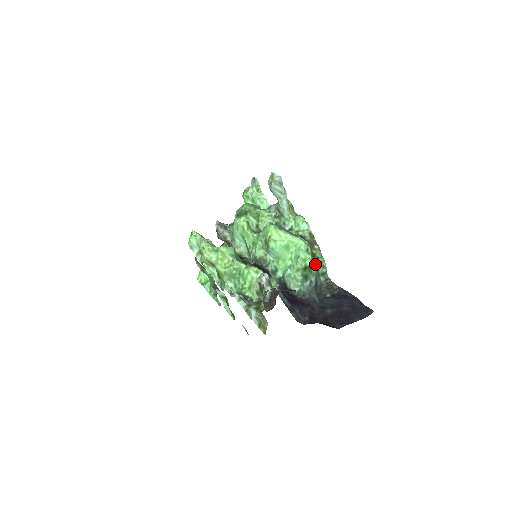
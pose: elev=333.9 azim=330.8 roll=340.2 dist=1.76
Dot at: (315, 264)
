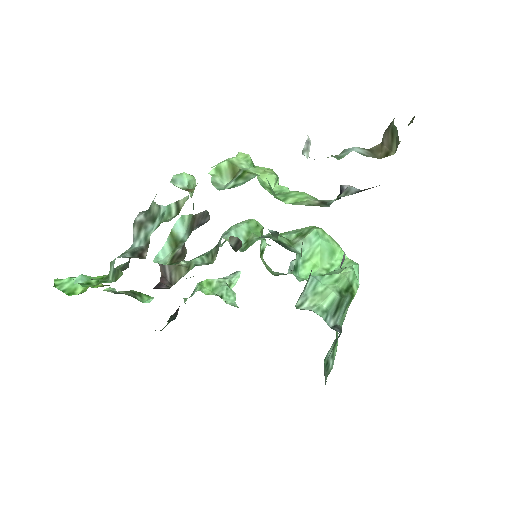
Dot at: (345, 316)
